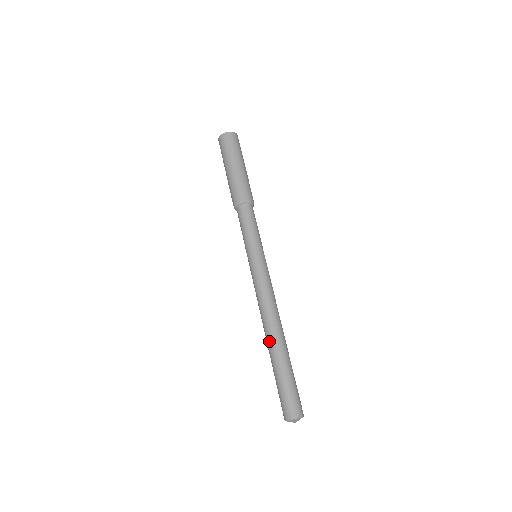
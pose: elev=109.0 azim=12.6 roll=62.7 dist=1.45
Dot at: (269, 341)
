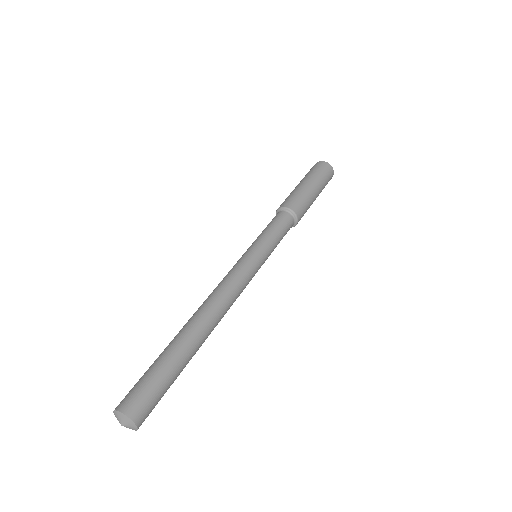
Dot at: (190, 323)
